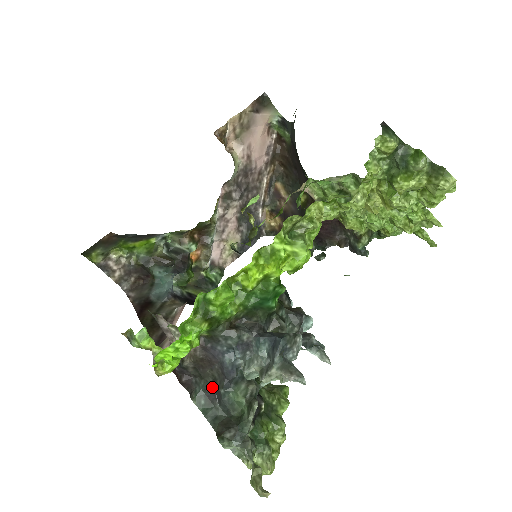
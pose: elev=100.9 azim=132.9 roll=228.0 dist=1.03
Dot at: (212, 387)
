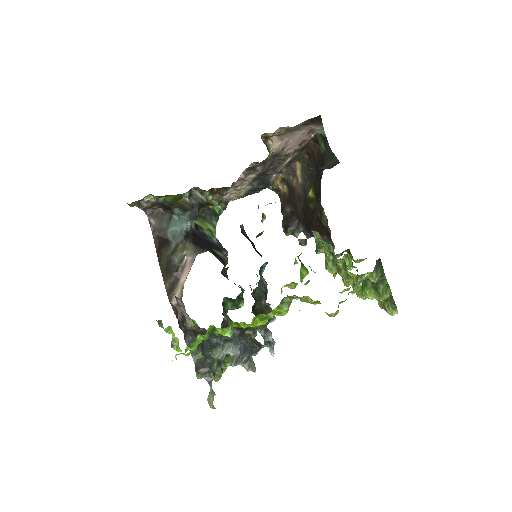
Dot at: occluded
